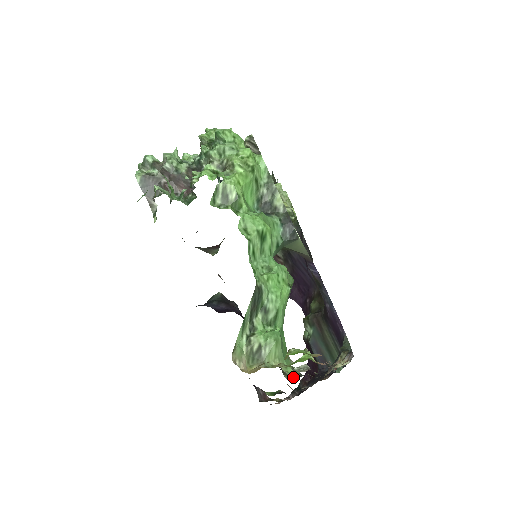
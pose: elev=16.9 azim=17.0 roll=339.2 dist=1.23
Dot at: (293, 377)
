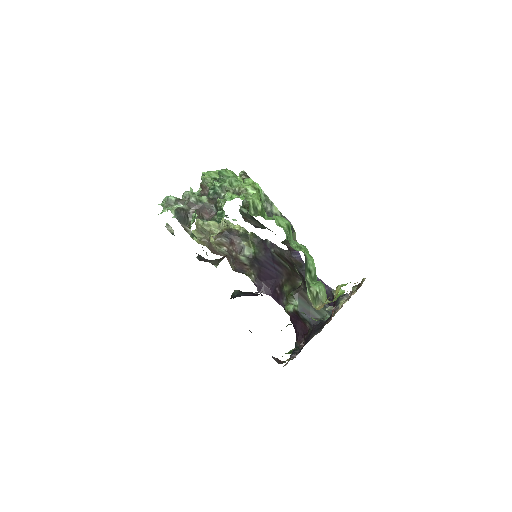
Dot at: occluded
